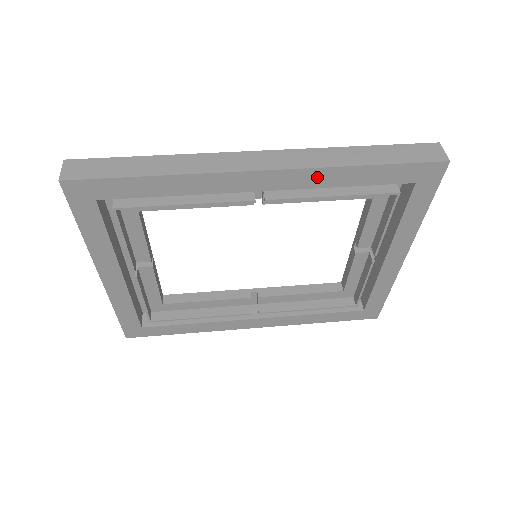
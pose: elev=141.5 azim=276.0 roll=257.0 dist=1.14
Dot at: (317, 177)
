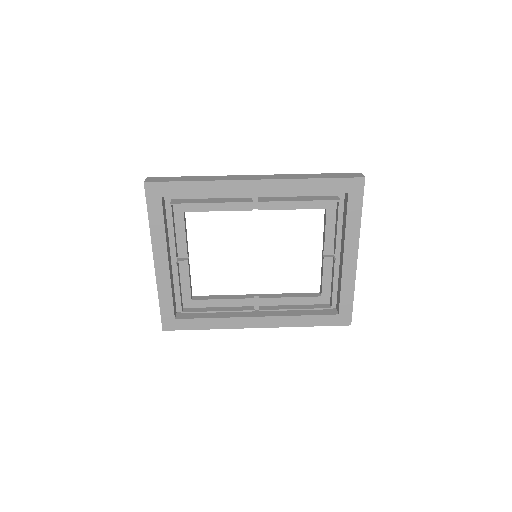
Dot at: (288, 186)
